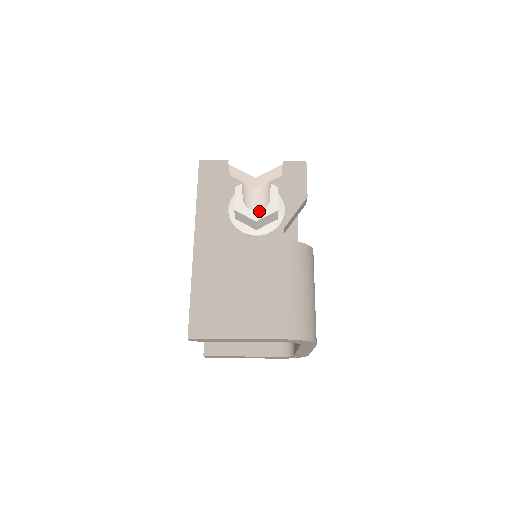
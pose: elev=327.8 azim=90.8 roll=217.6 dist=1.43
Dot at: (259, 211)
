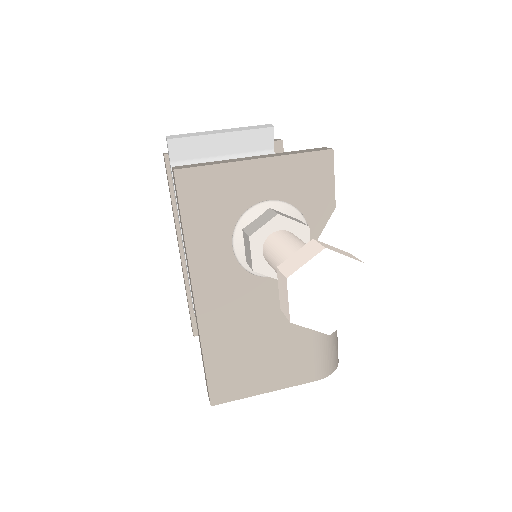
Dot at: occluded
